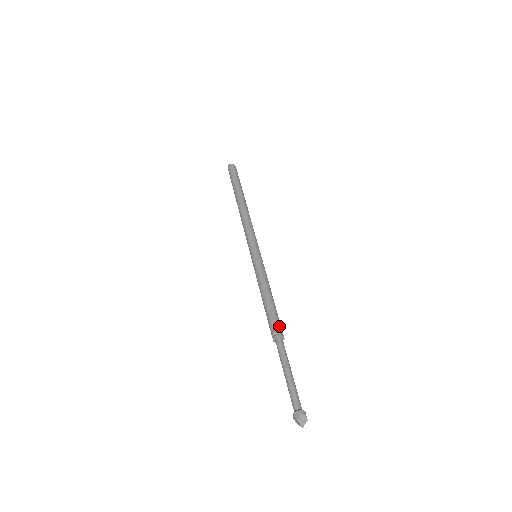
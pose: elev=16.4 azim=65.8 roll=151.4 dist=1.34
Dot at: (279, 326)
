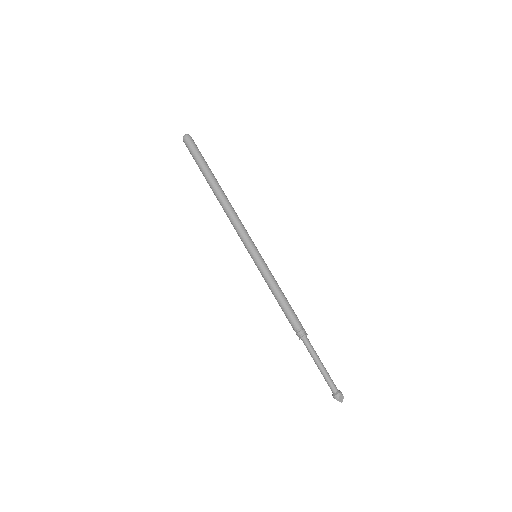
Dot at: (301, 327)
